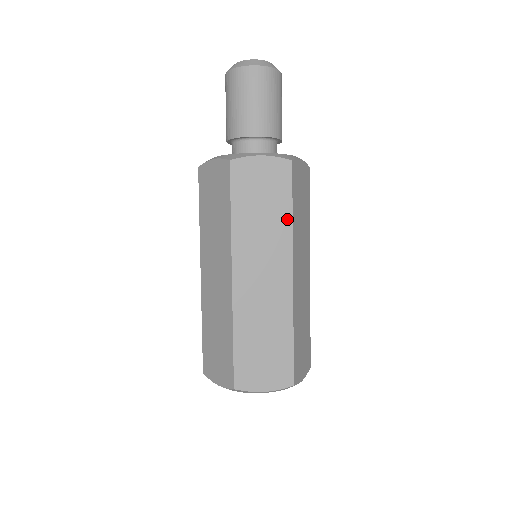
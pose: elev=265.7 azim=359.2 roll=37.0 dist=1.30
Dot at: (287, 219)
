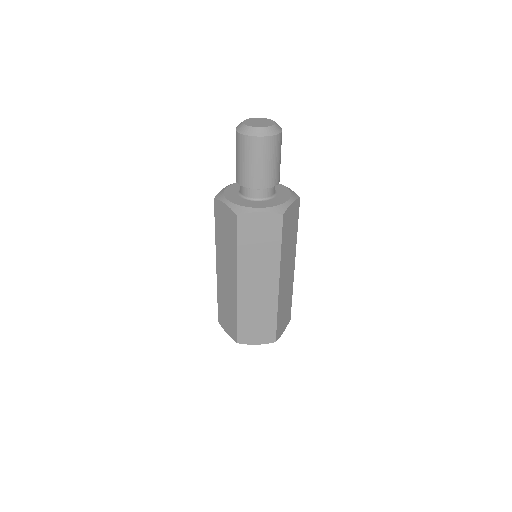
Dot at: (277, 252)
